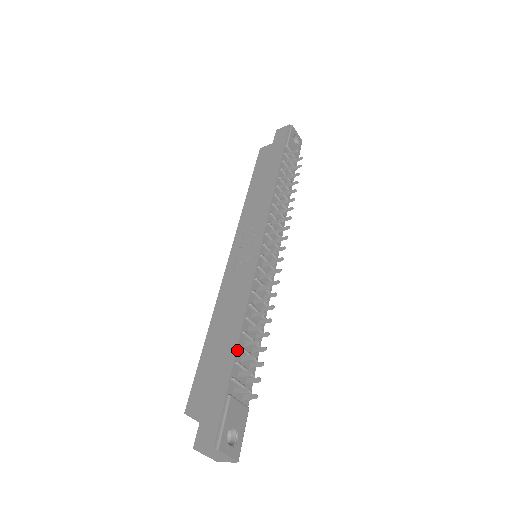
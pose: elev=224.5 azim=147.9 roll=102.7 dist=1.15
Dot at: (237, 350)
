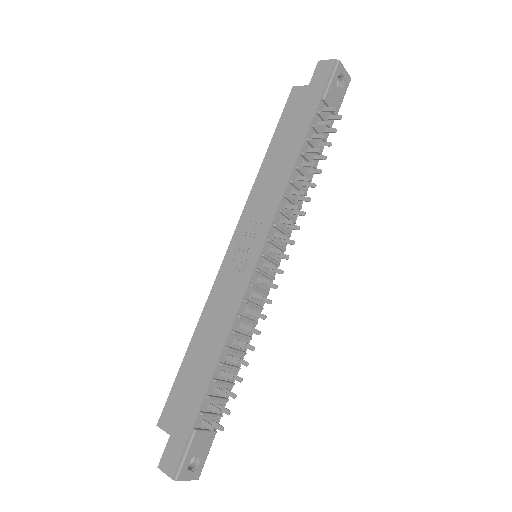
Dot at: (210, 383)
